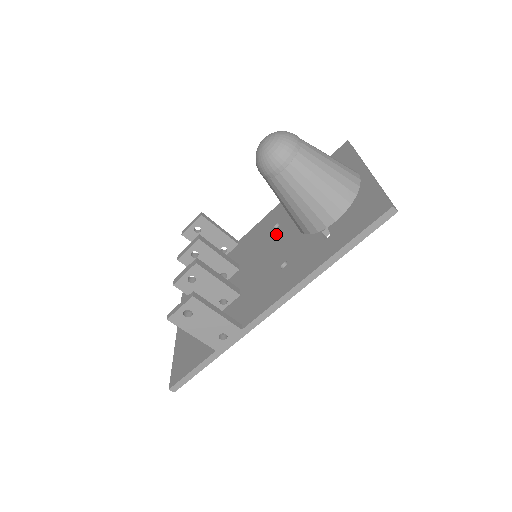
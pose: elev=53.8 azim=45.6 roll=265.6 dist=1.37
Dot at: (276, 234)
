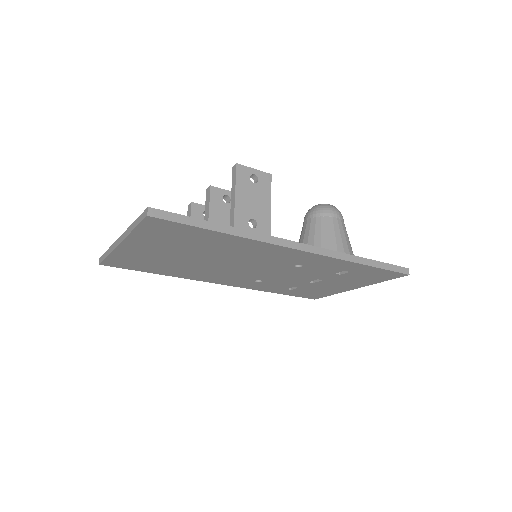
Dot at: occluded
